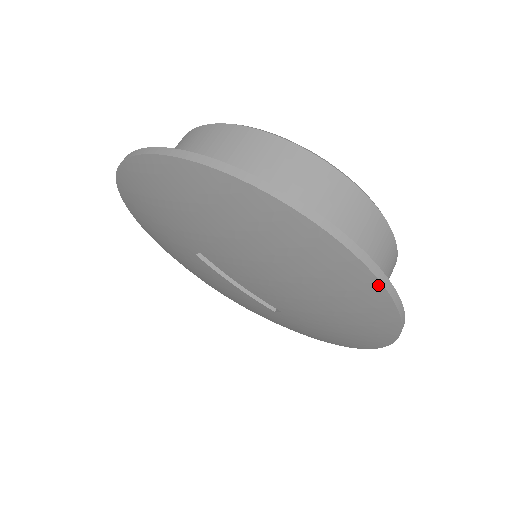
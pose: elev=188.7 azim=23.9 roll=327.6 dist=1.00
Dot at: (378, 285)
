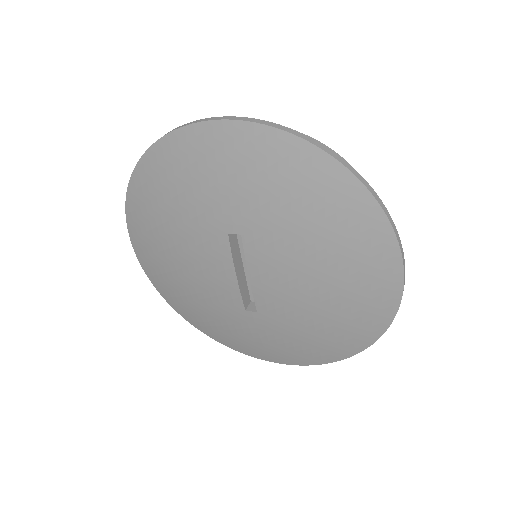
Dot at: (389, 321)
